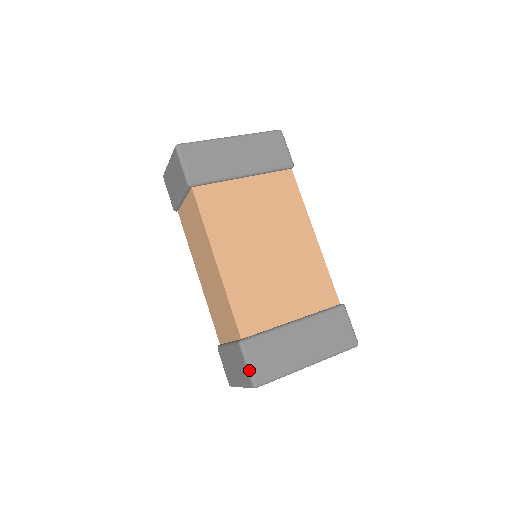
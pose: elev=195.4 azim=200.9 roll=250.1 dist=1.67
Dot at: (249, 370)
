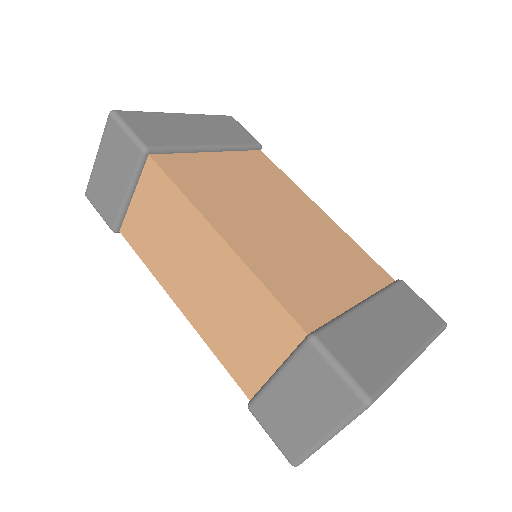
Dot at: (346, 377)
